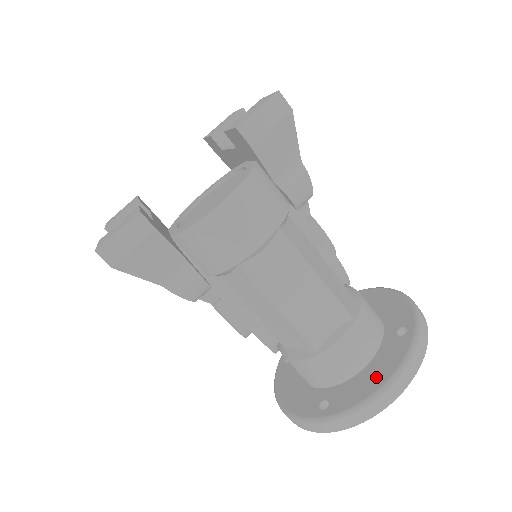
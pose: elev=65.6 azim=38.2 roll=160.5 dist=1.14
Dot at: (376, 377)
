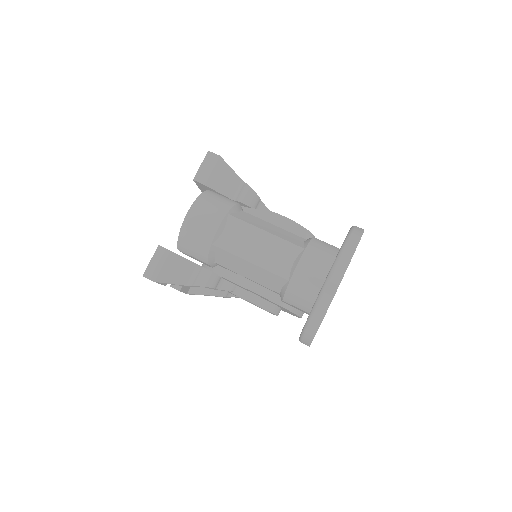
Dot at: occluded
